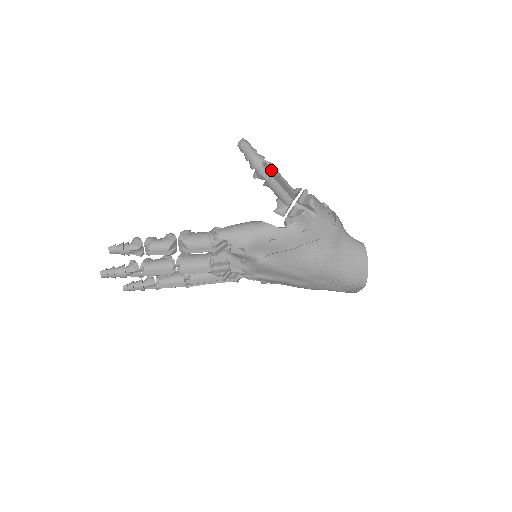
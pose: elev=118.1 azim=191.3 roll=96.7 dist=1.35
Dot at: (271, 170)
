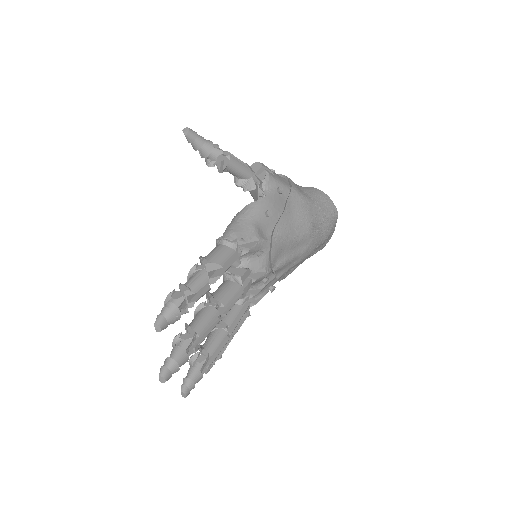
Dot at: occluded
